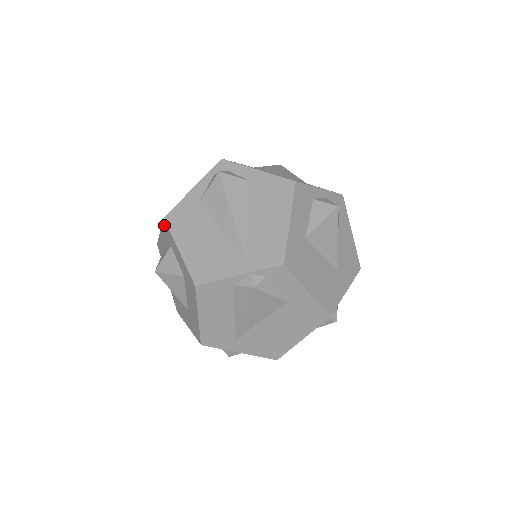
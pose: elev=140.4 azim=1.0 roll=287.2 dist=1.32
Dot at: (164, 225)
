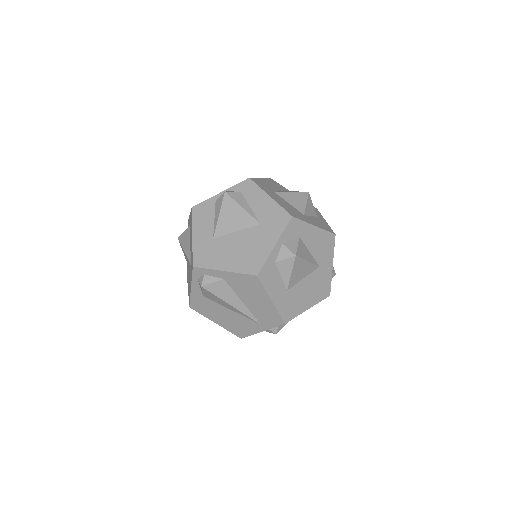
Dot at: occluded
